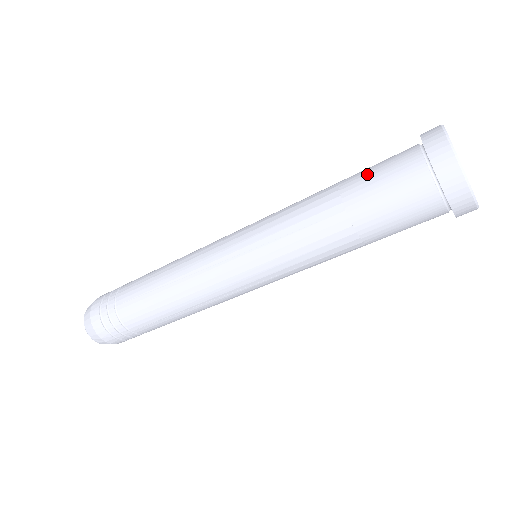
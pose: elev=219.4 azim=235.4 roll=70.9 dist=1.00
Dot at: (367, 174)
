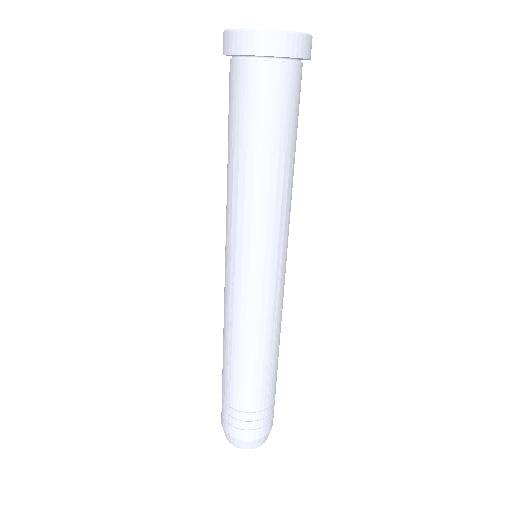
Dot at: occluded
